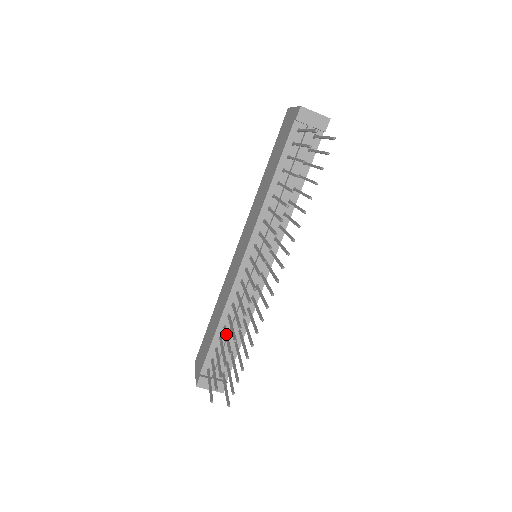
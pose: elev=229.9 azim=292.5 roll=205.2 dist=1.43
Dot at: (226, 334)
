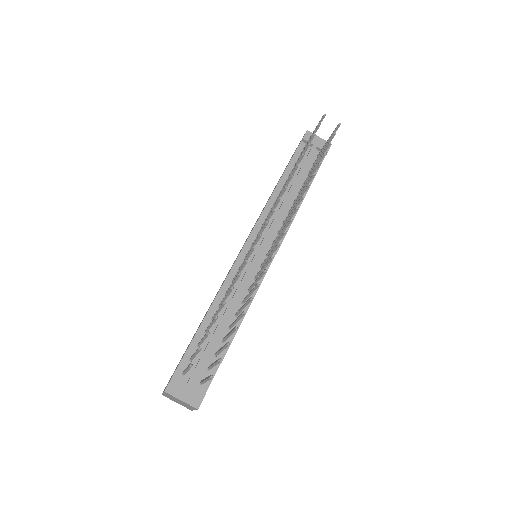
Dot at: occluded
